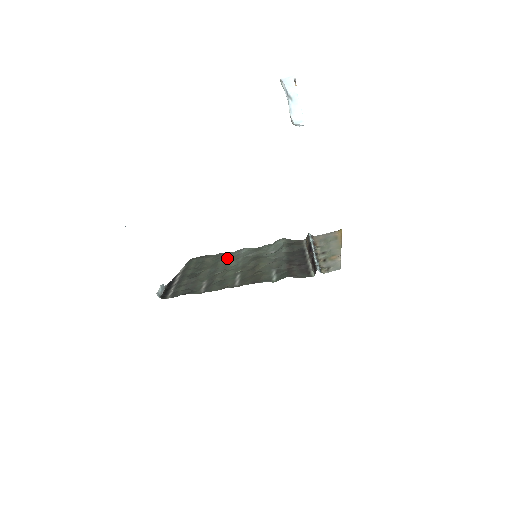
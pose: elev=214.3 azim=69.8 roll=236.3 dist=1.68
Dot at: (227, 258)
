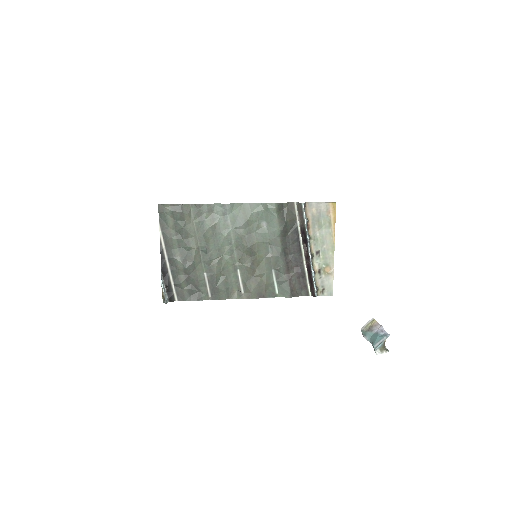
Dot at: (213, 225)
